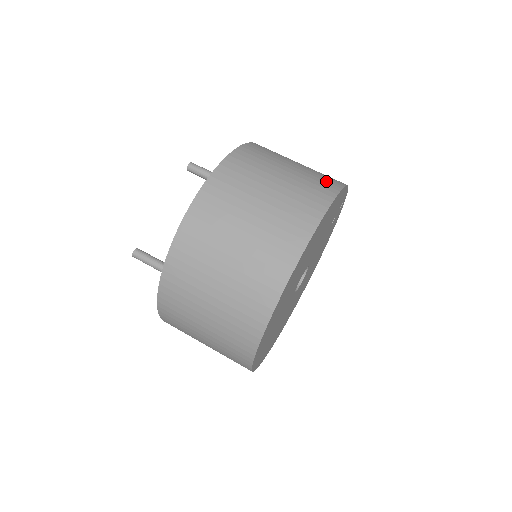
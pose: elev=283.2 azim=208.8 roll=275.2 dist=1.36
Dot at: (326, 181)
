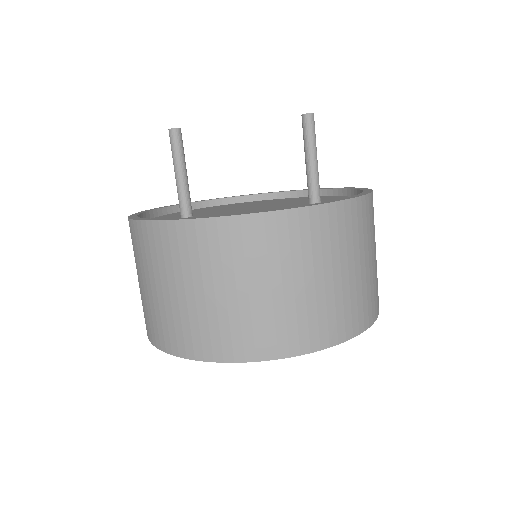
Dot at: (364, 310)
